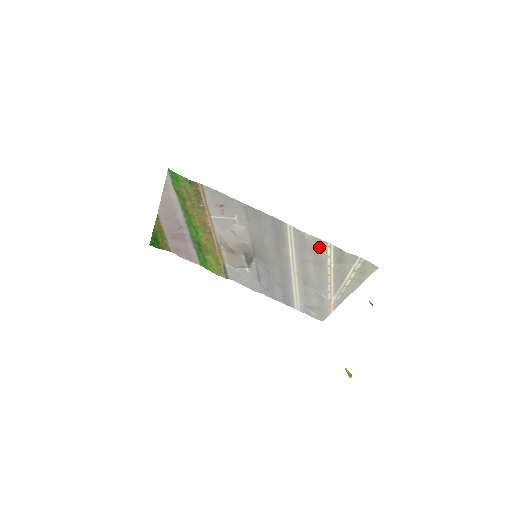
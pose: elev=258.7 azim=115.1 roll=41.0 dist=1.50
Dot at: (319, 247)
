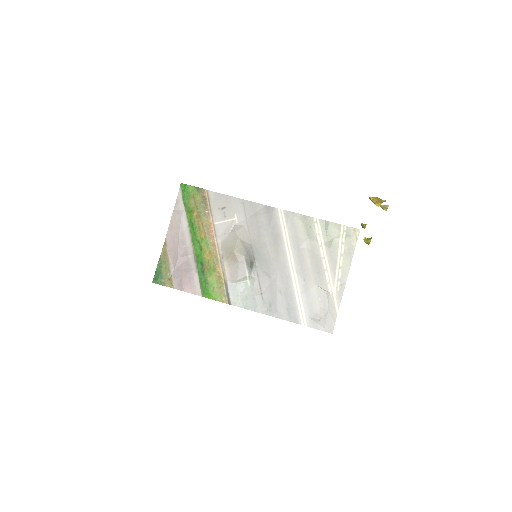
Dot at: (308, 225)
